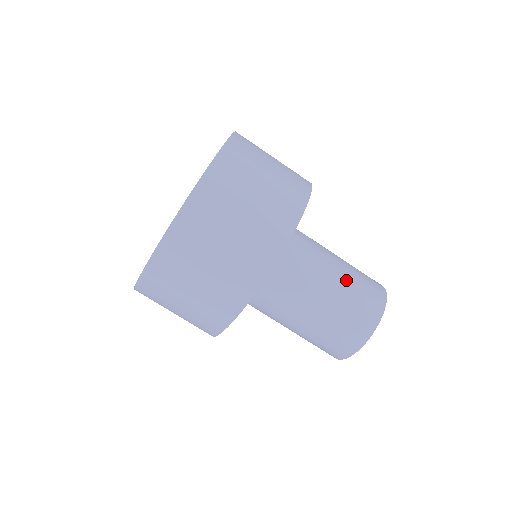
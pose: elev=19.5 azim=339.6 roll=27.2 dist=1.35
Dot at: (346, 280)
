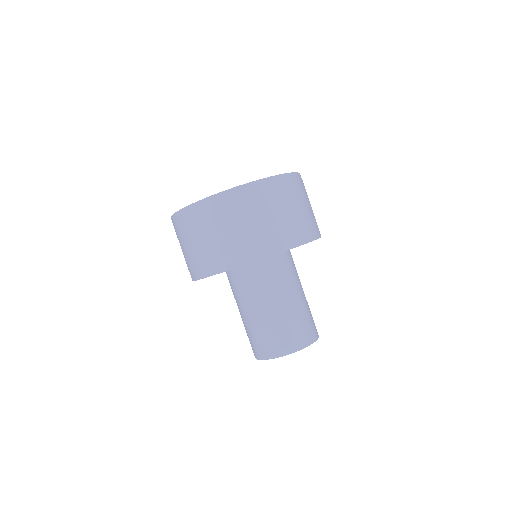
Dot at: (275, 319)
